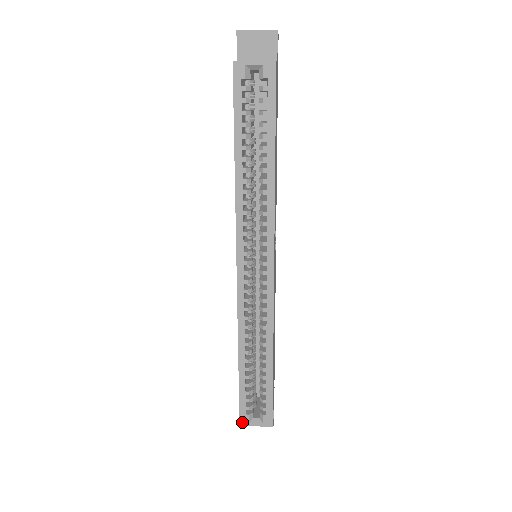
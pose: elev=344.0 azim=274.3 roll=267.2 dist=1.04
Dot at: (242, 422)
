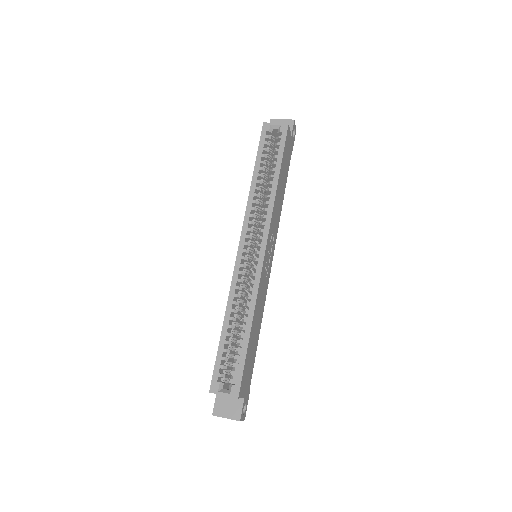
Dot at: (212, 390)
